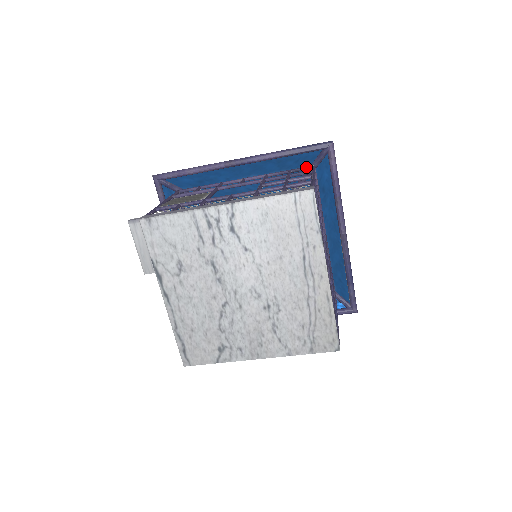
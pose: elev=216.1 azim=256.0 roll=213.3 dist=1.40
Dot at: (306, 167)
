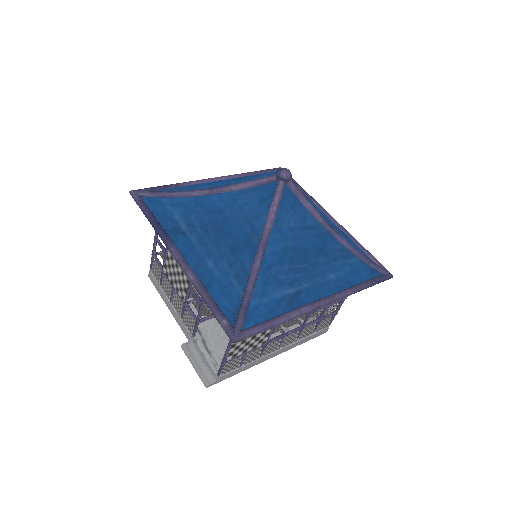
Dot at: occluded
